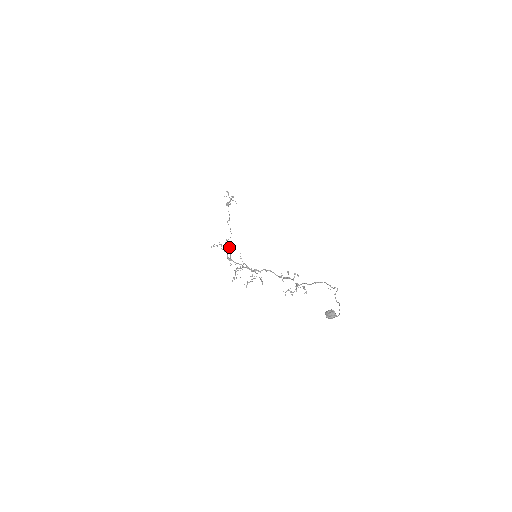
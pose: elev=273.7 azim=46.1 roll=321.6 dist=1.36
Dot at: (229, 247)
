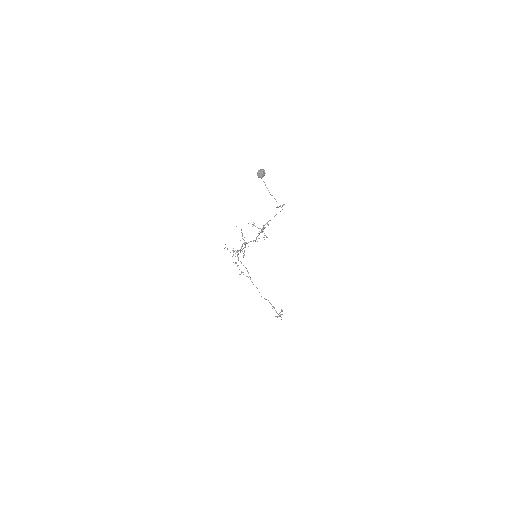
Dot at: (245, 267)
